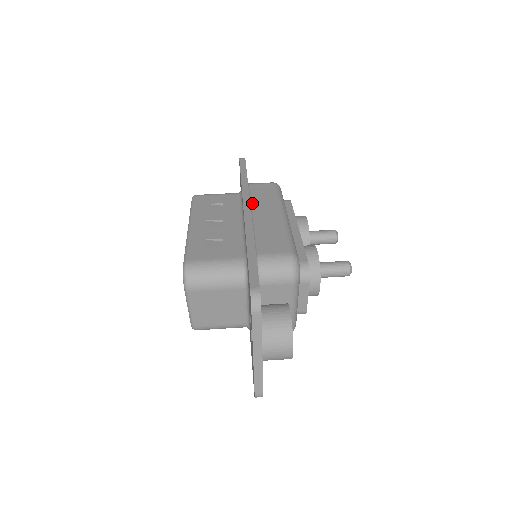
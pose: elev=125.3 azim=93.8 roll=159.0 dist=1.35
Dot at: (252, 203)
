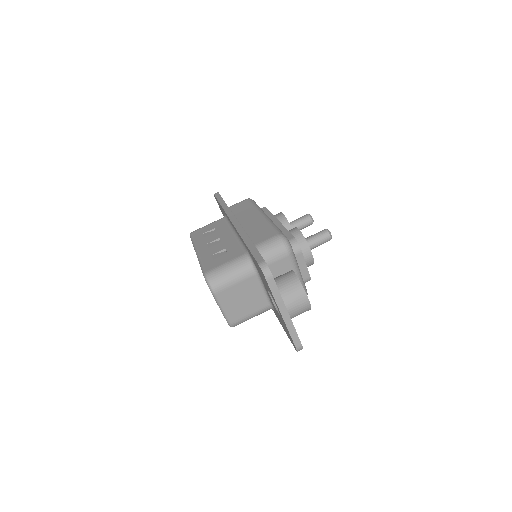
Dot at: (236, 217)
